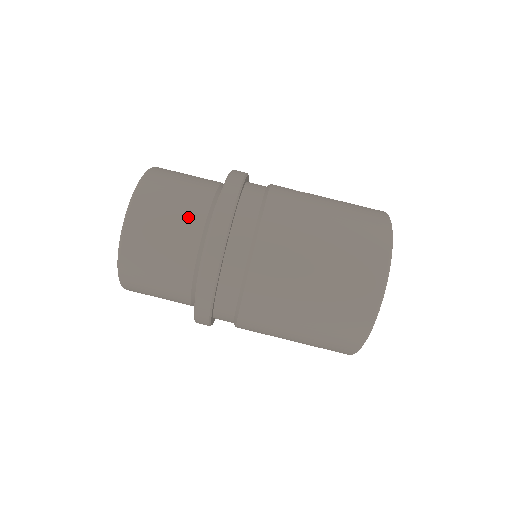
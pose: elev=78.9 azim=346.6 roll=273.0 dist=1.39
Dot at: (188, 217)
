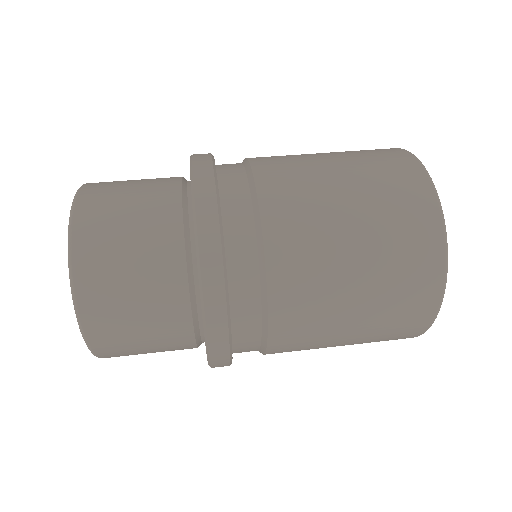
Dot at: (158, 182)
